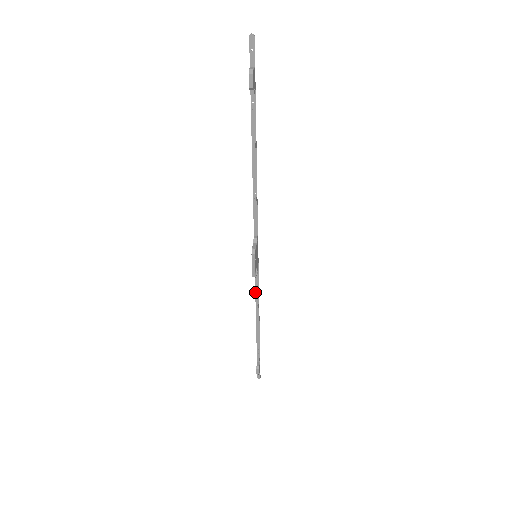
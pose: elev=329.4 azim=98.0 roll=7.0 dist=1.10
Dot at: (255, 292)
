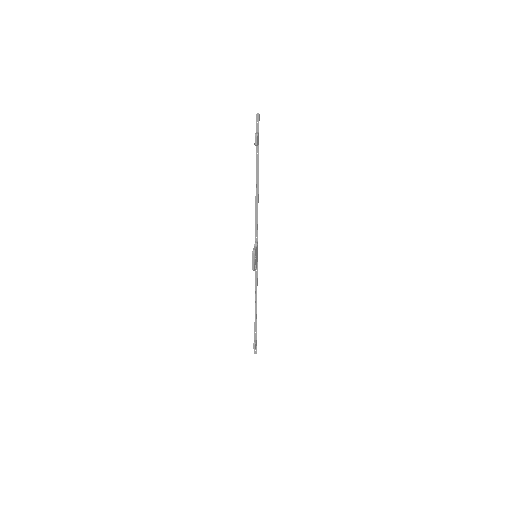
Dot at: (255, 283)
